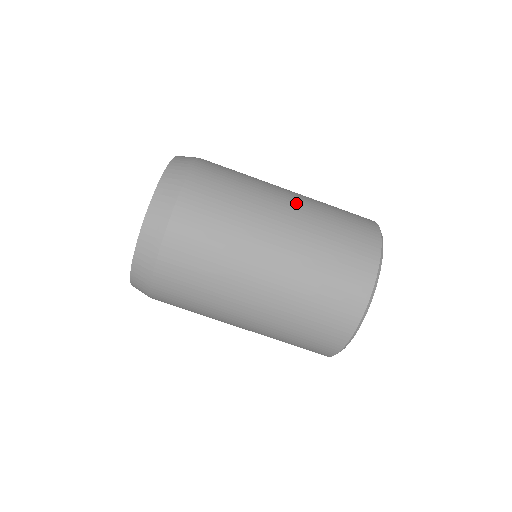
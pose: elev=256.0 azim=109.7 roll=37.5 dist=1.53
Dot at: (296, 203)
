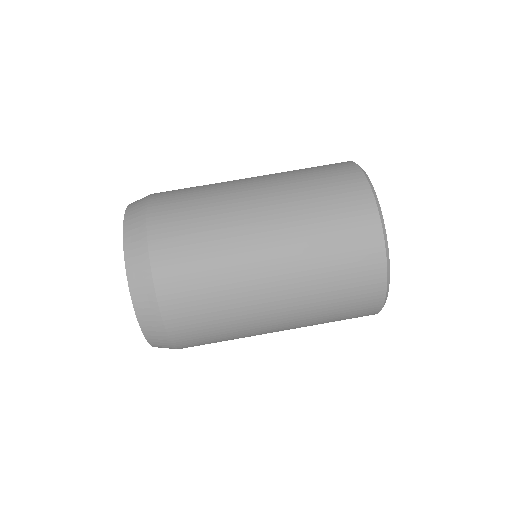
Dot at: (266, 195)
